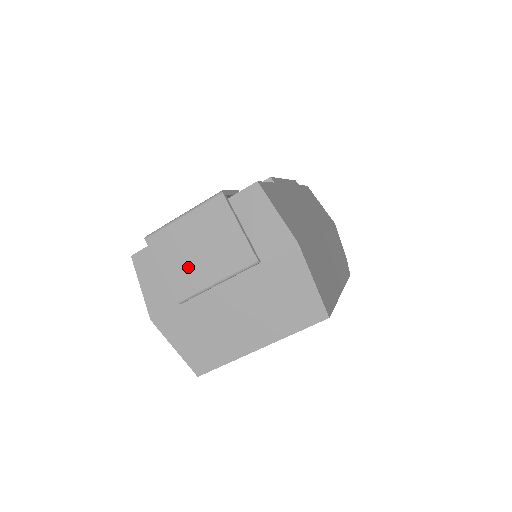
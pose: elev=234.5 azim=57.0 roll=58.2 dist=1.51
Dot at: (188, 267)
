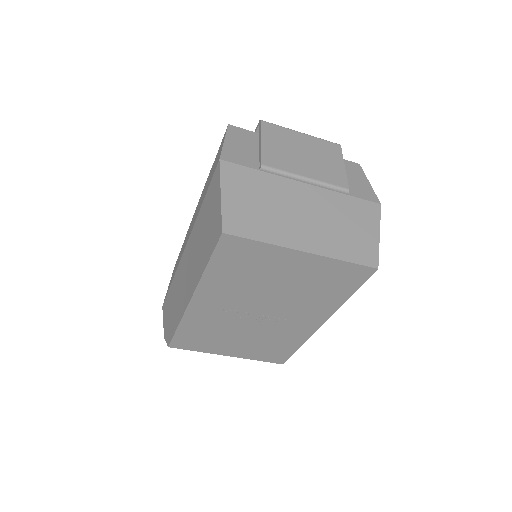
Dot at: (288, 155)
